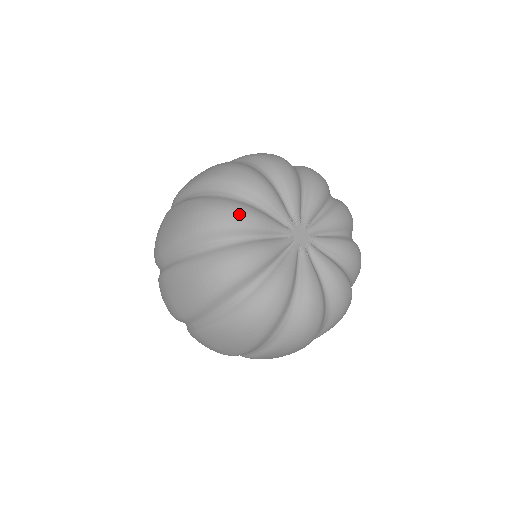
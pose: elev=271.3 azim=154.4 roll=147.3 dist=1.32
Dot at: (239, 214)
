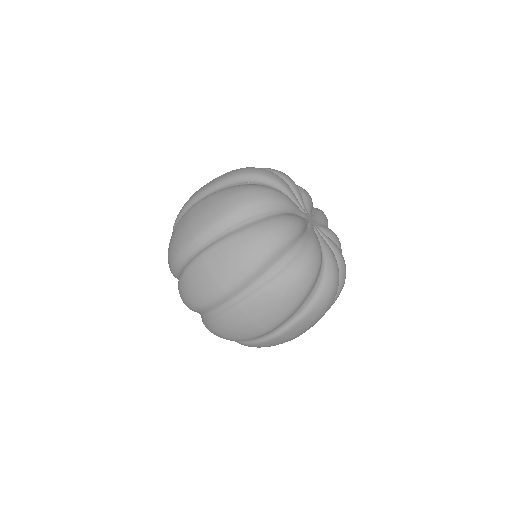
Dot at: (276, 193)
